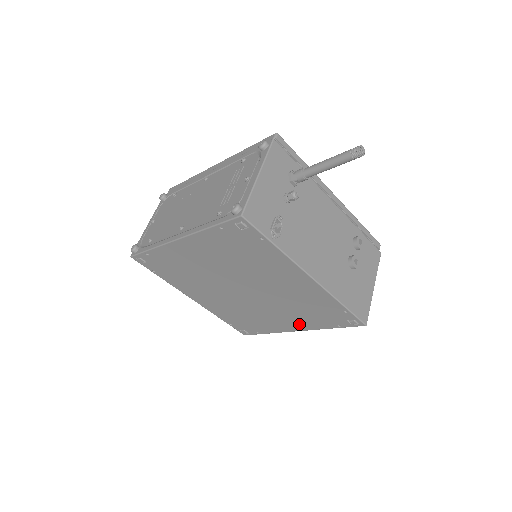
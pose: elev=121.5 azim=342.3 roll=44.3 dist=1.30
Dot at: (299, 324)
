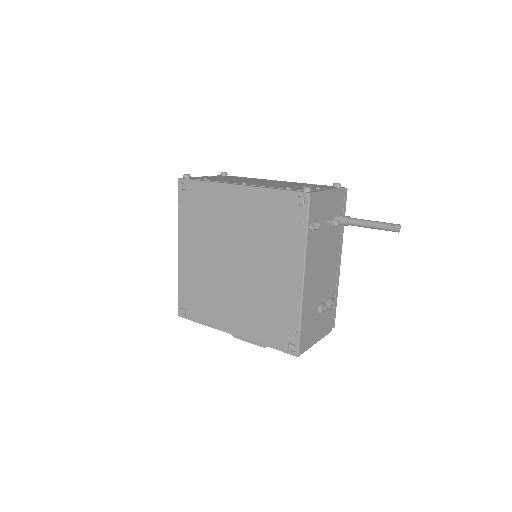
Dot at: (243, 326)
